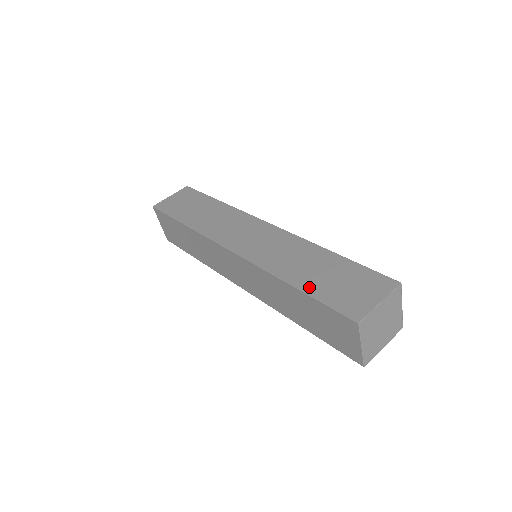
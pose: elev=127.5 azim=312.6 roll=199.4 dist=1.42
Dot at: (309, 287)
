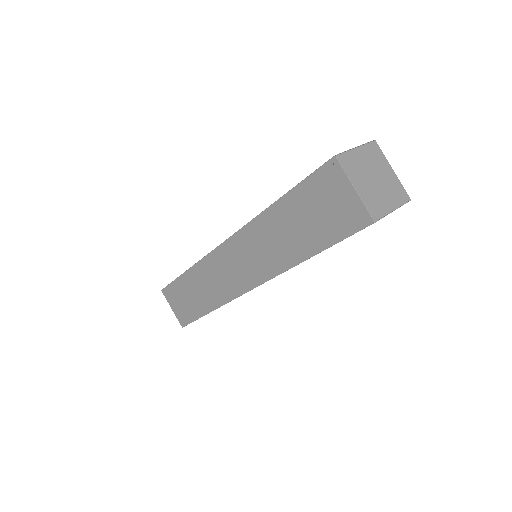
Dot at: occluded
